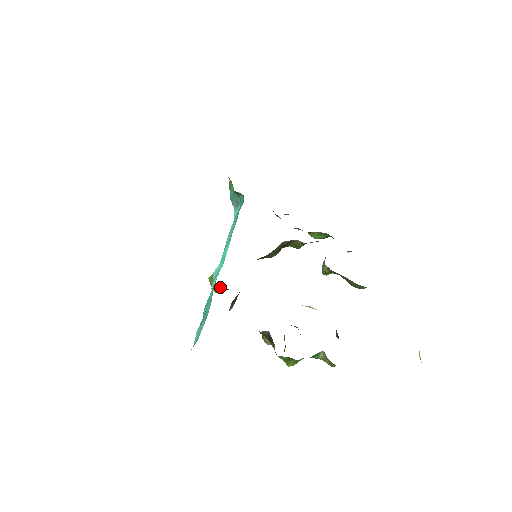
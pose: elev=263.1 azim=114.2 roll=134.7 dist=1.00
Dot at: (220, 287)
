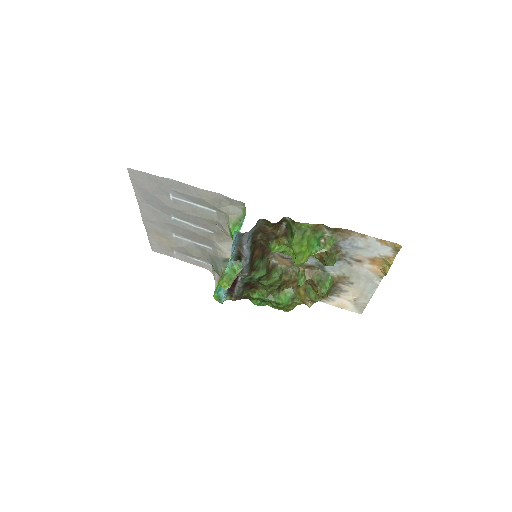
Dot at: (230, 278)
